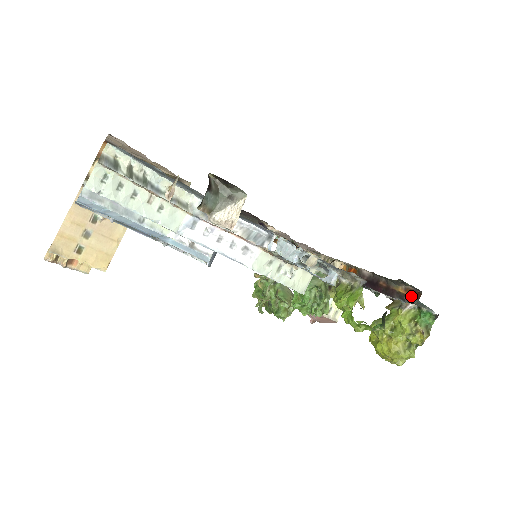
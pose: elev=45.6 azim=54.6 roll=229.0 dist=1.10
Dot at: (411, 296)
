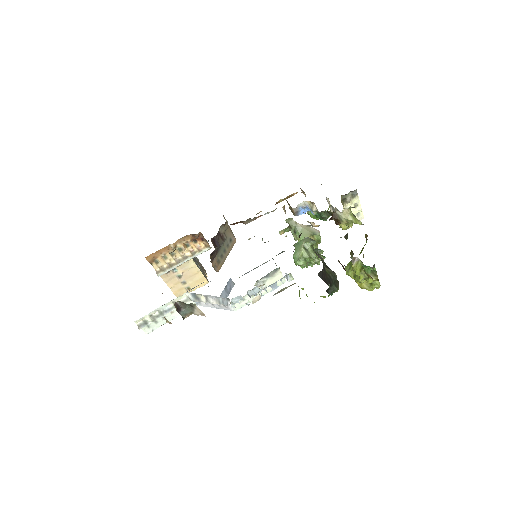
Dot at: occluded
